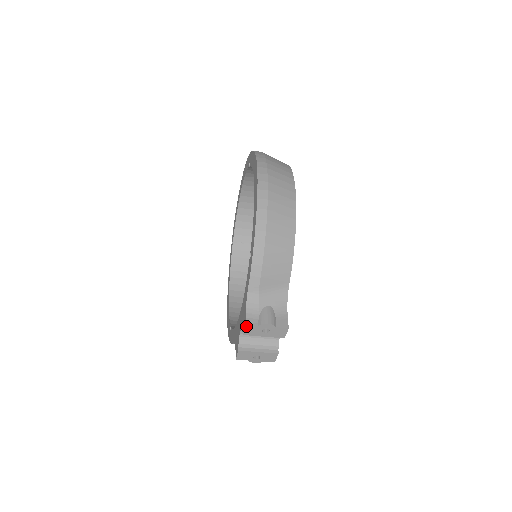
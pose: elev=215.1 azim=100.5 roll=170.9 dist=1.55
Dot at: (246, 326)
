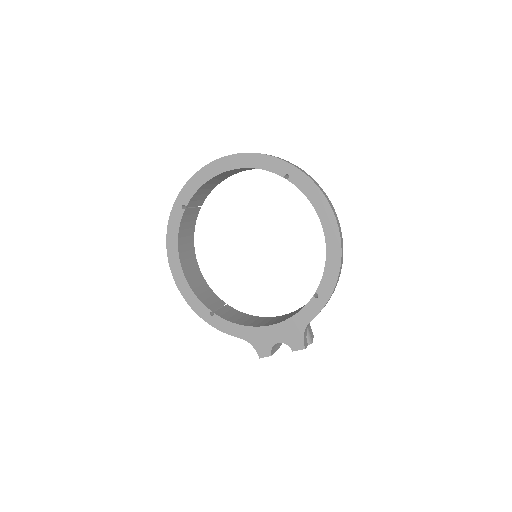
Dot at: occluded
